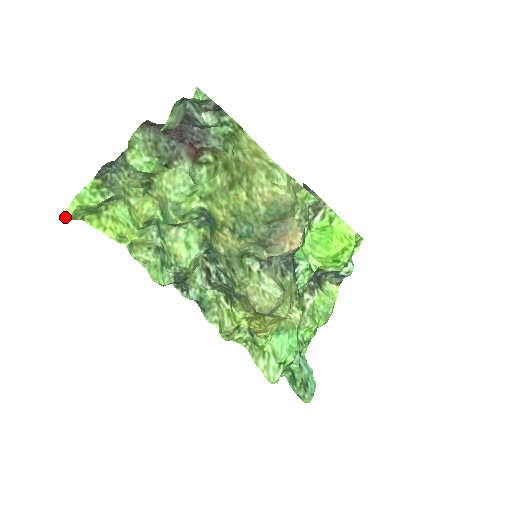
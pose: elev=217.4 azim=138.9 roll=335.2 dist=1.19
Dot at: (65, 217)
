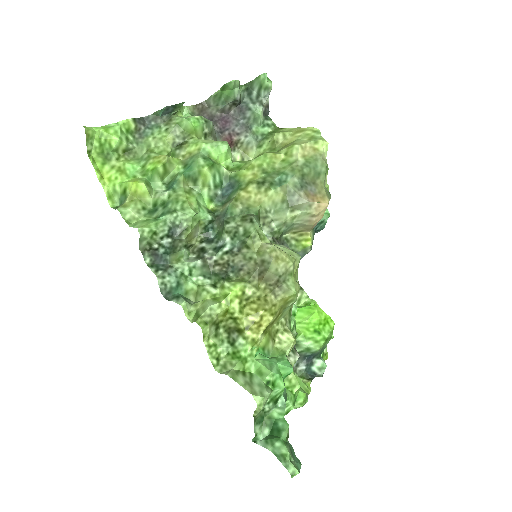
Dot at: (85, 127)
